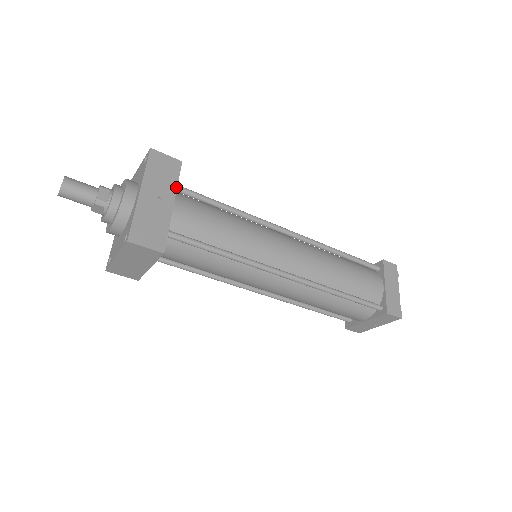
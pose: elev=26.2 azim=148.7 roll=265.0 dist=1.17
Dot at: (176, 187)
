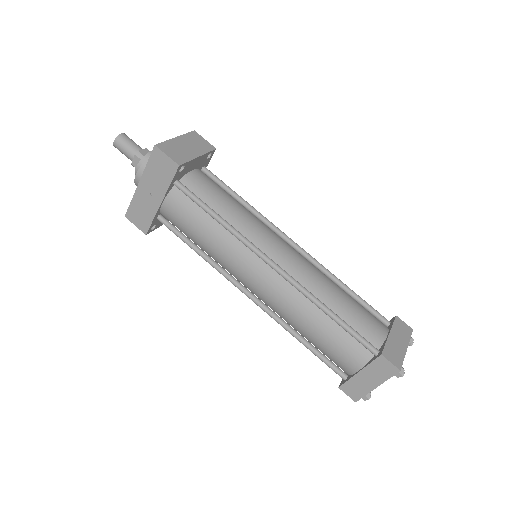
Dot at: (167, 188)
